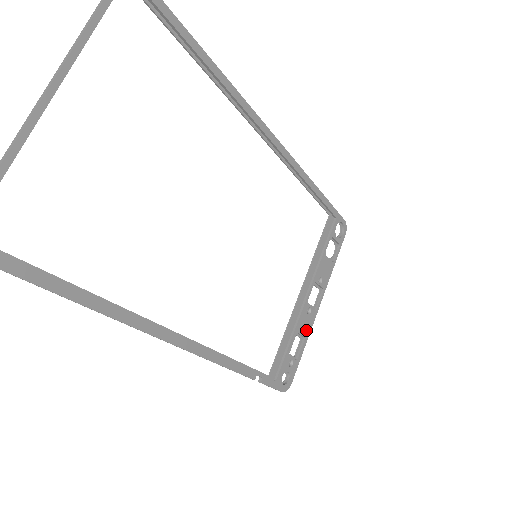
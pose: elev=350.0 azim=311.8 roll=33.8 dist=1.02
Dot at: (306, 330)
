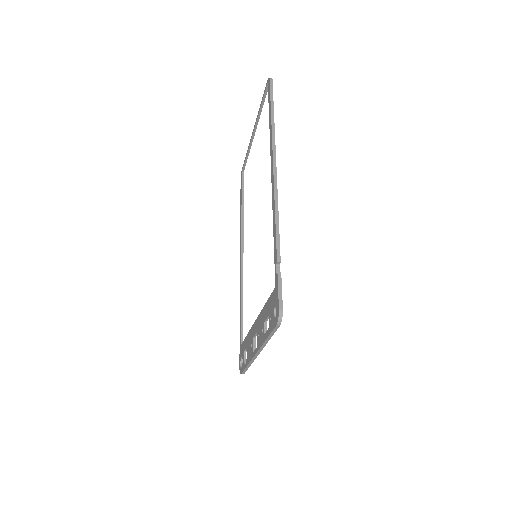
Dot at: occluded
